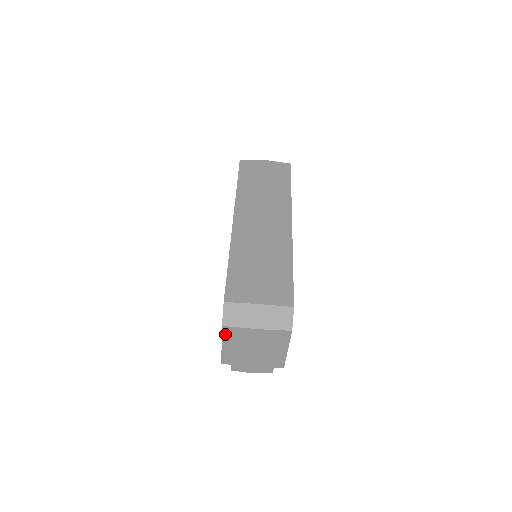
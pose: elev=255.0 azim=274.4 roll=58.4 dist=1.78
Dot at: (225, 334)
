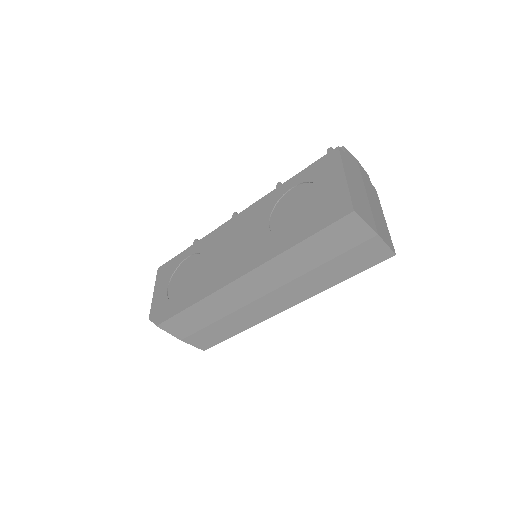
Dot at: occluded
